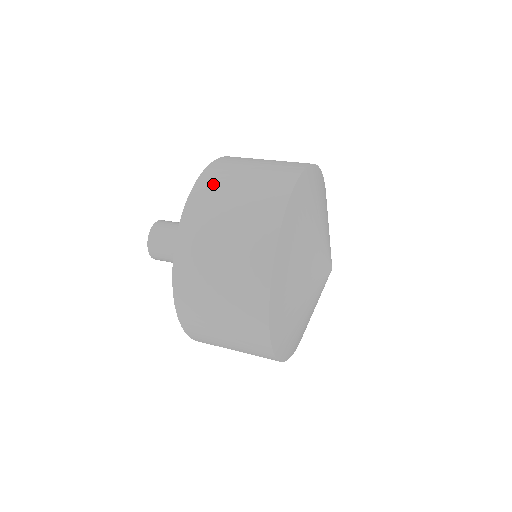
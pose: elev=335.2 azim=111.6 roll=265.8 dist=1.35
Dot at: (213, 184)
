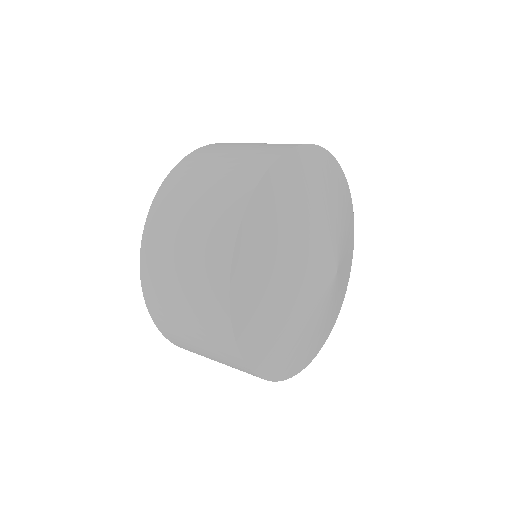
Dot at: occluded
